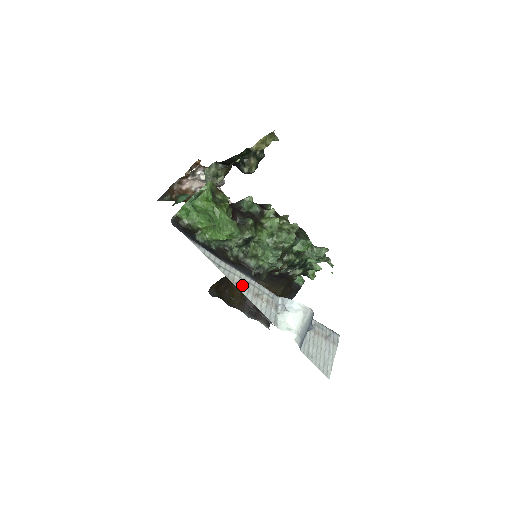
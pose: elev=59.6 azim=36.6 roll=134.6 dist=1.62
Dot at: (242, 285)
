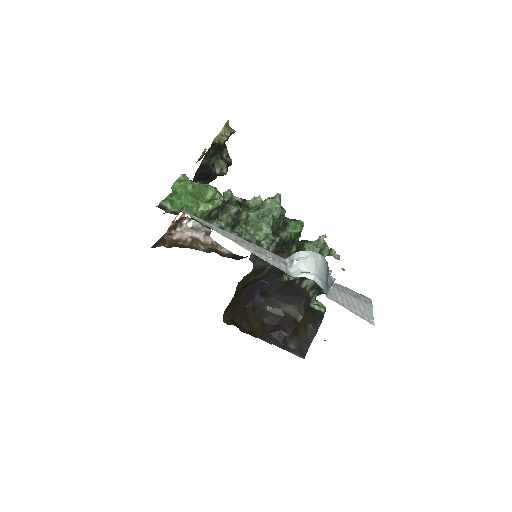
Dot at: (240, 243)
